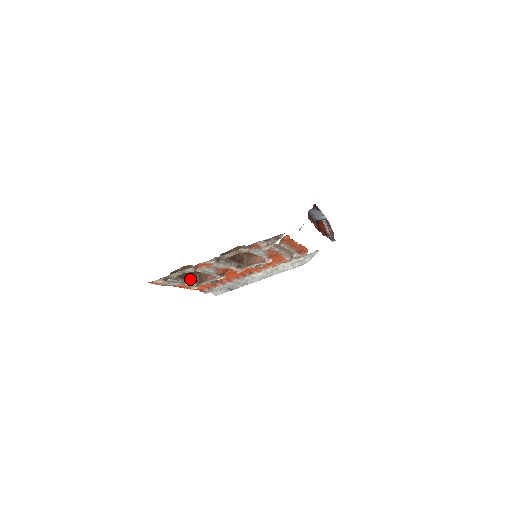
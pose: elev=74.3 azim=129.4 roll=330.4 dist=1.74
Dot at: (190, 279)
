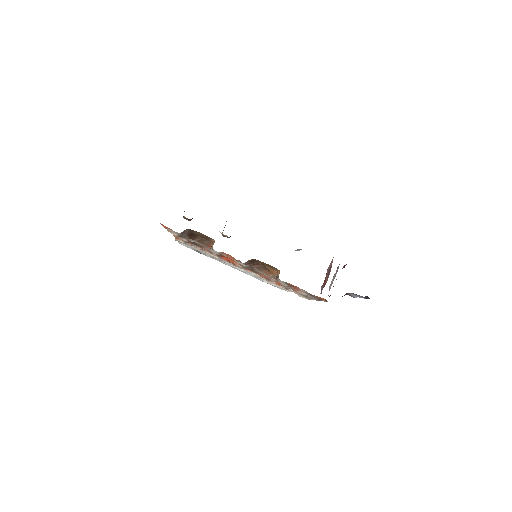
Dot at: occluded
